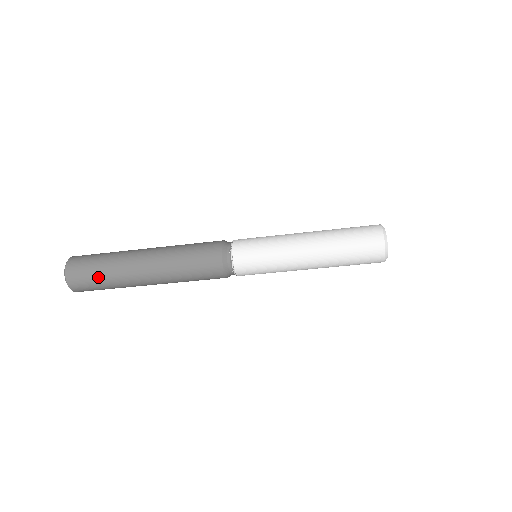
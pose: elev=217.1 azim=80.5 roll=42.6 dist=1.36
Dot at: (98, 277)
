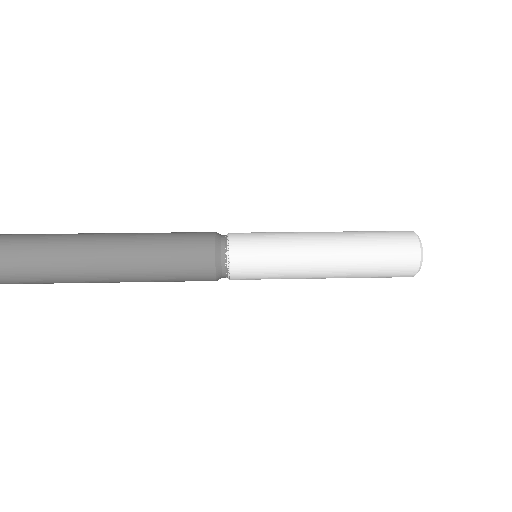
Dot at: (49, 283)
